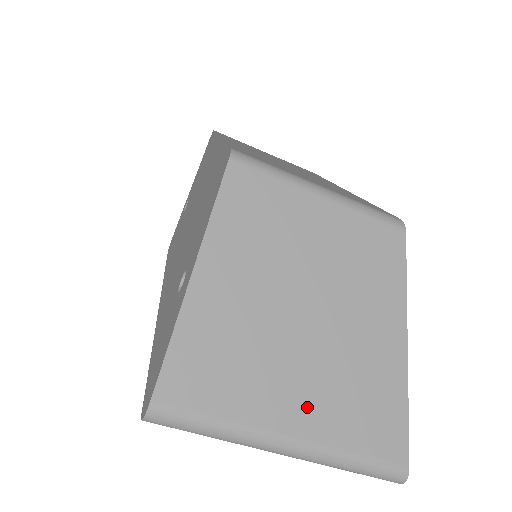
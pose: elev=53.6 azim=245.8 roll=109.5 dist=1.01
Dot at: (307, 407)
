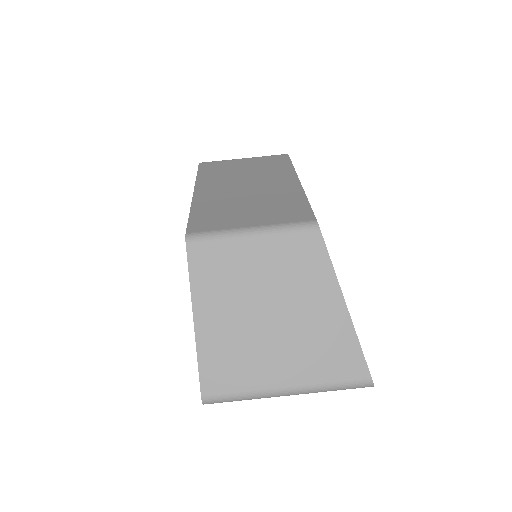
Dot at: (291, 367)
